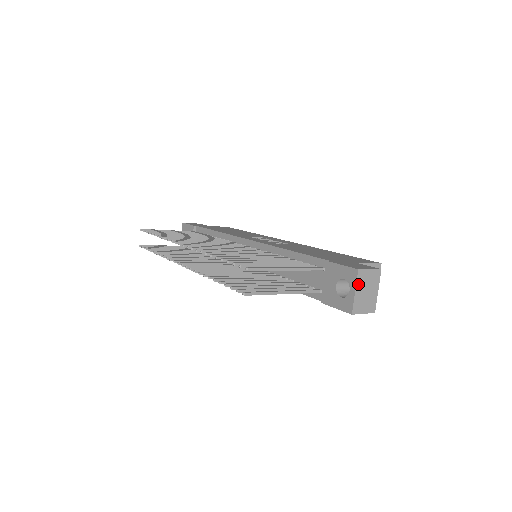
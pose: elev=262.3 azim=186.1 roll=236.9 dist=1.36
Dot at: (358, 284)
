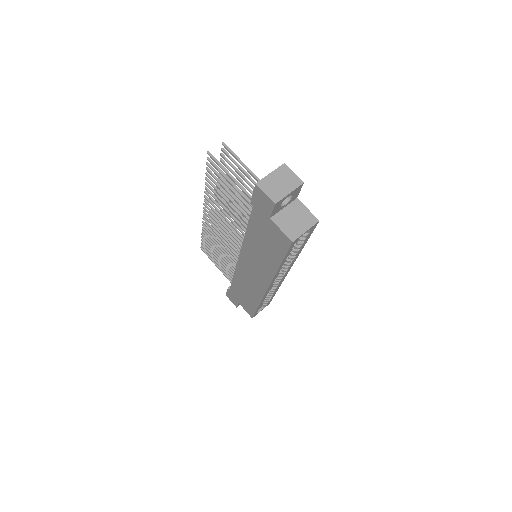
Dot at: (277, 171)
